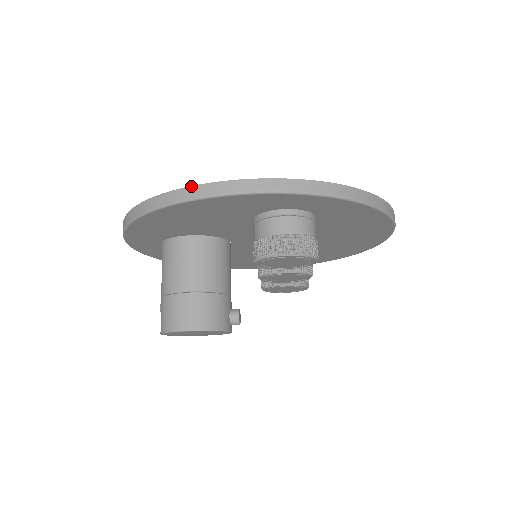
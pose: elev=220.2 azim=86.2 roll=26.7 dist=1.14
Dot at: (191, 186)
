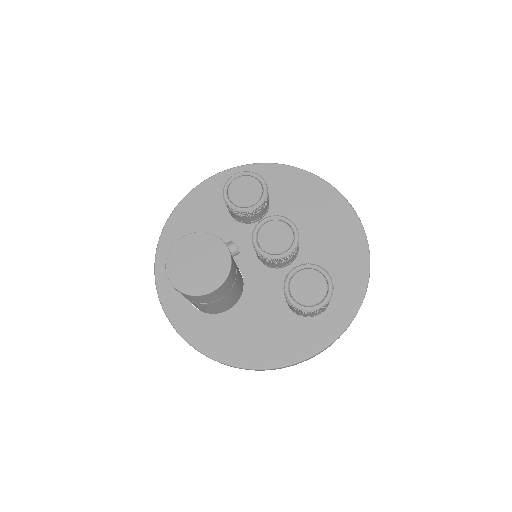
Dot at: occluded
